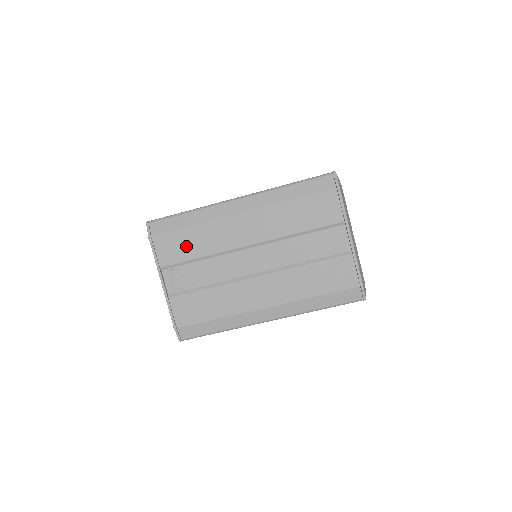
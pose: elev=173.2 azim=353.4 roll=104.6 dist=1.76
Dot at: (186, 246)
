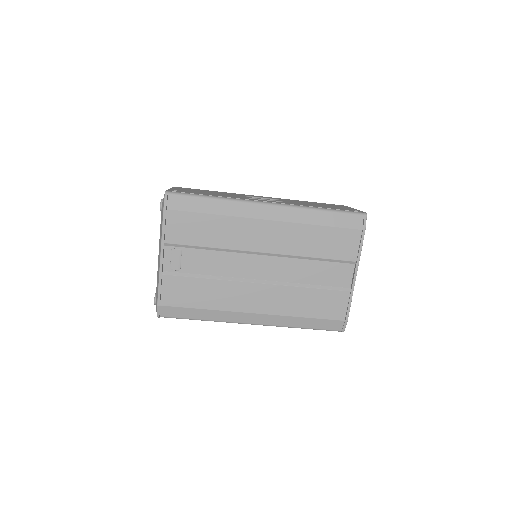
Dot at: (200, 231)
